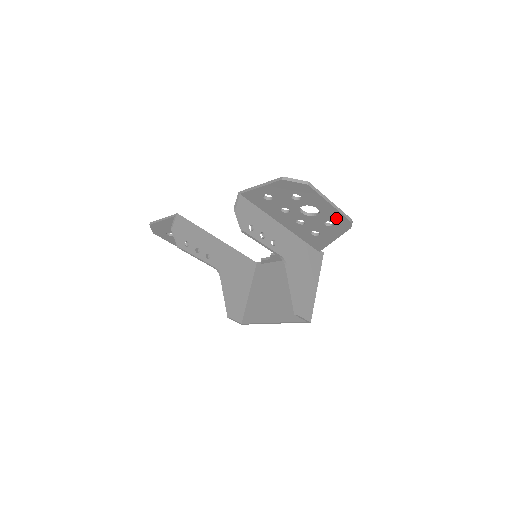
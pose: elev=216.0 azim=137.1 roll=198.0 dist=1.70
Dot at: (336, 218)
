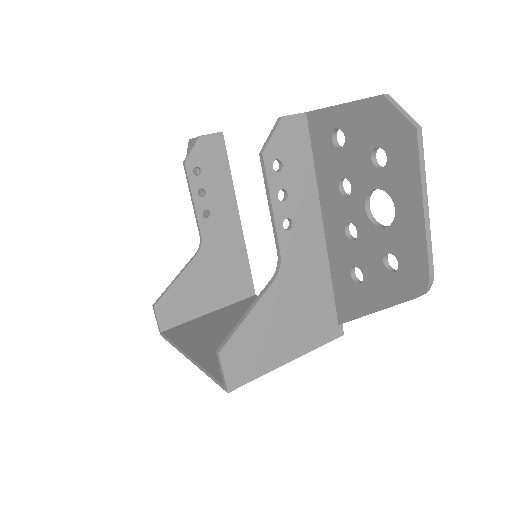
Dot at: (411, 253)
